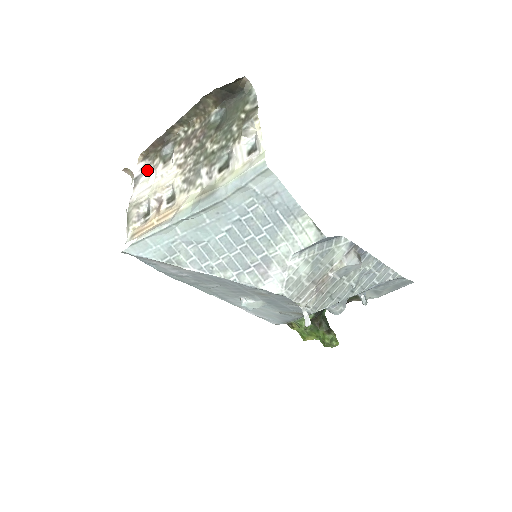
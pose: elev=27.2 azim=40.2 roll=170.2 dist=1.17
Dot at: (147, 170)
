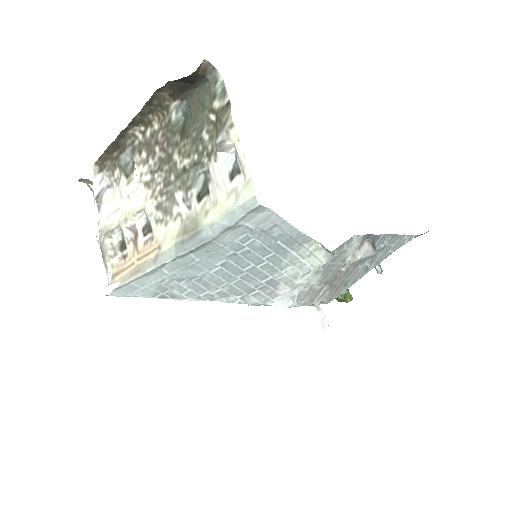
Dot at: (108, 184)
